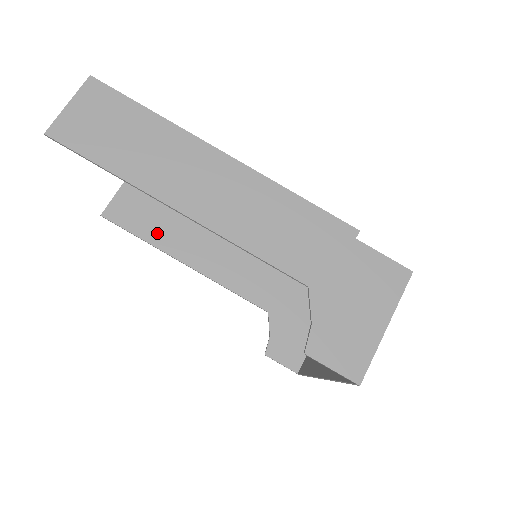
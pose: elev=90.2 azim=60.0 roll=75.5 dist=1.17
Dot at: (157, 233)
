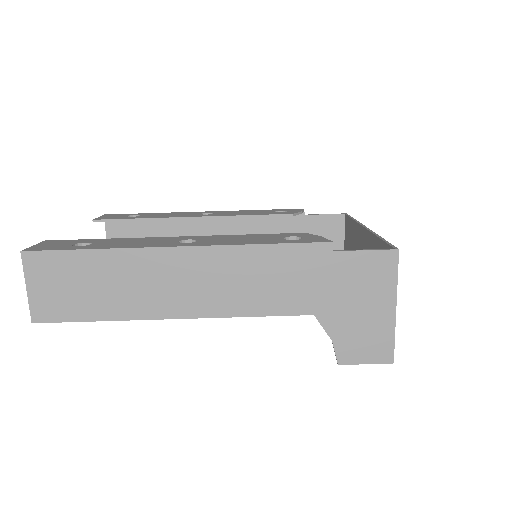
Dot at: occluded
